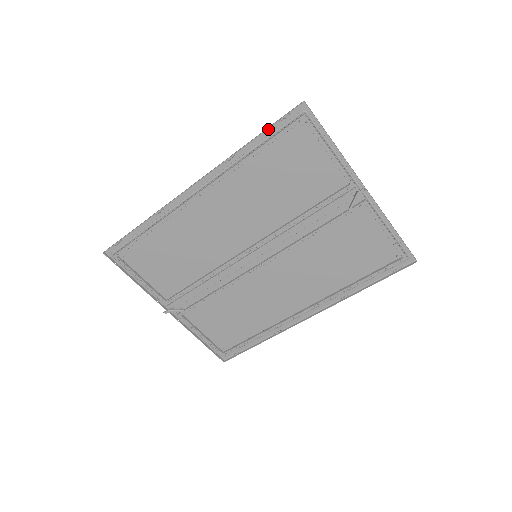
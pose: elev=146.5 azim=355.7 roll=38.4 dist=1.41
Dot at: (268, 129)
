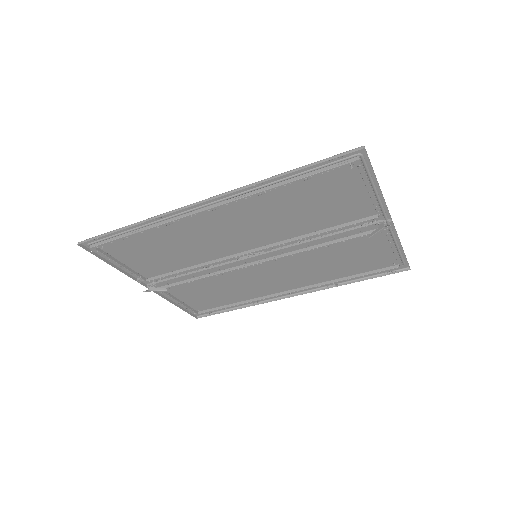
Dot at: (311, 164)
